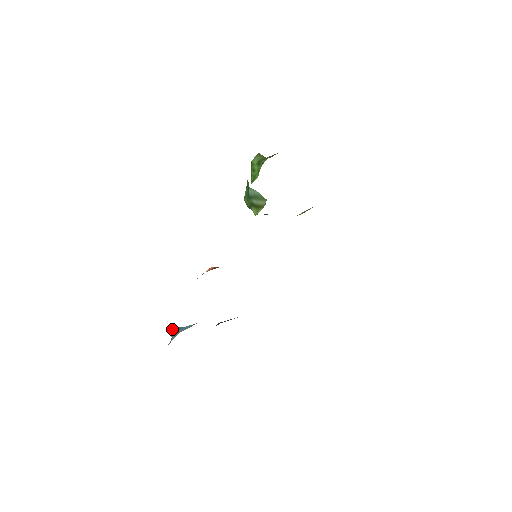
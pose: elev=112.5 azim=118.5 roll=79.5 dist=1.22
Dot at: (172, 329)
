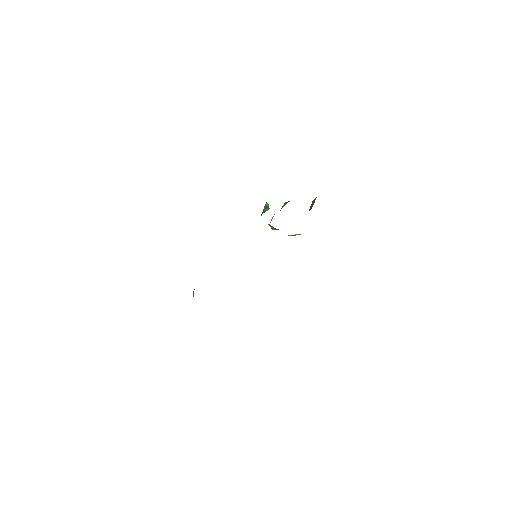
Dot at: occluded
